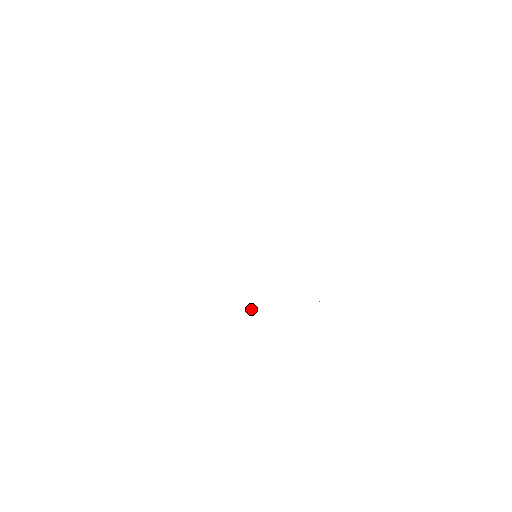
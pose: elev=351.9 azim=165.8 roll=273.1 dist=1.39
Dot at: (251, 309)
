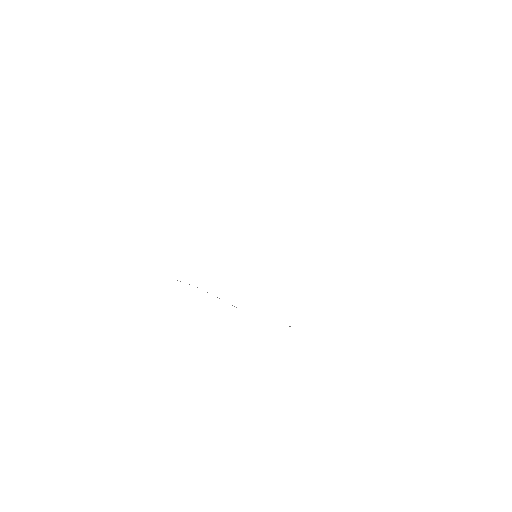
Dot at: (236, 307)
